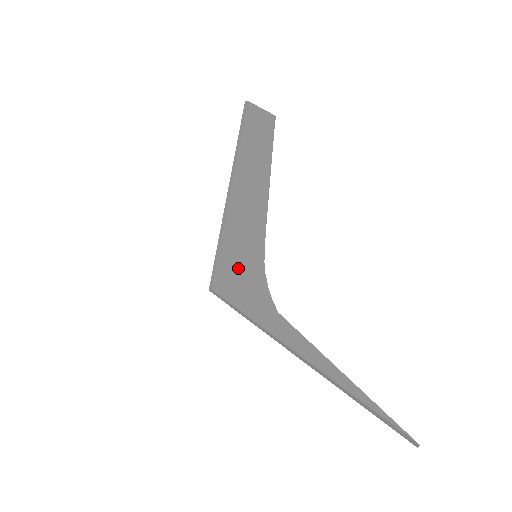
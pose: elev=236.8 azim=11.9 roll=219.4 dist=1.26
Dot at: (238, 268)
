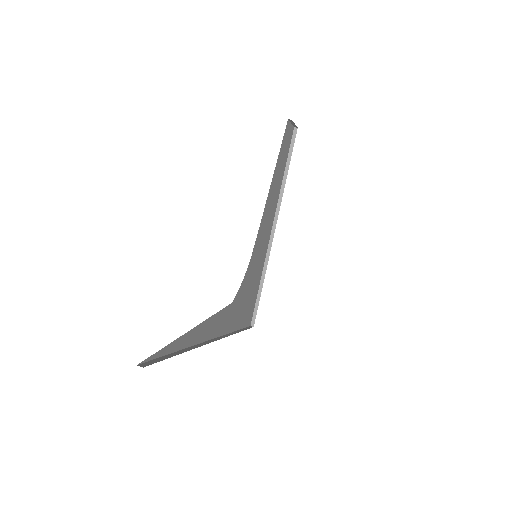
Dot at: occluded
